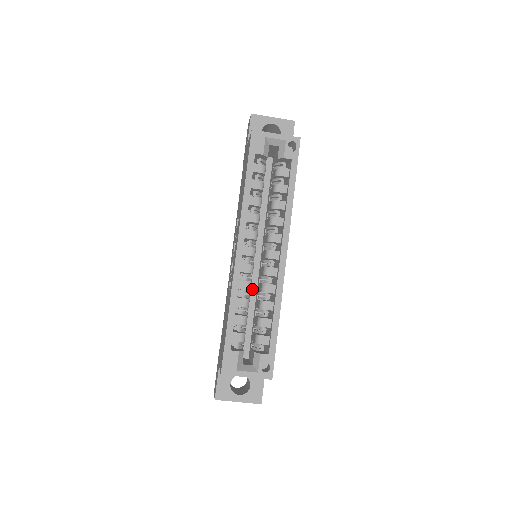
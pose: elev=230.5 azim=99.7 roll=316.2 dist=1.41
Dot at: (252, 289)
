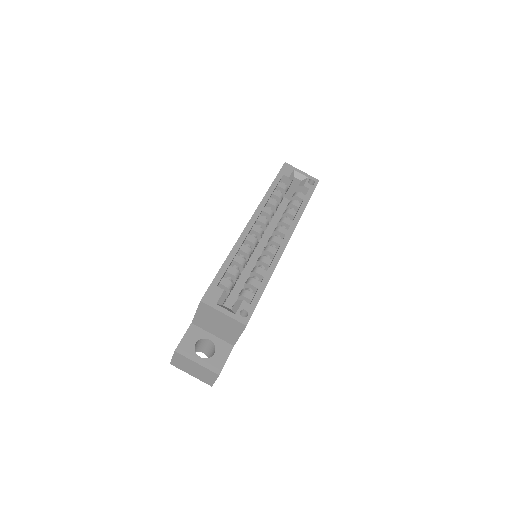
Dot at: (245, 275)
